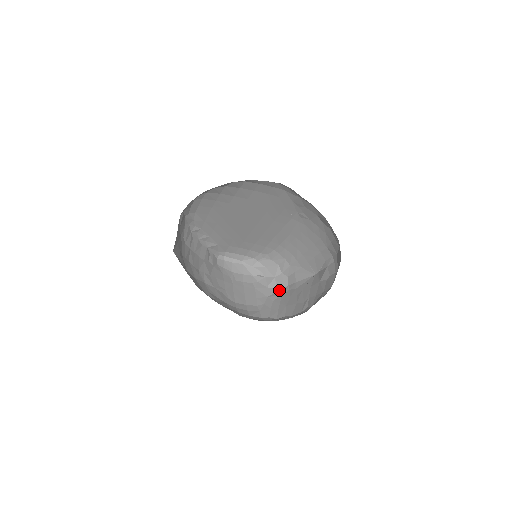
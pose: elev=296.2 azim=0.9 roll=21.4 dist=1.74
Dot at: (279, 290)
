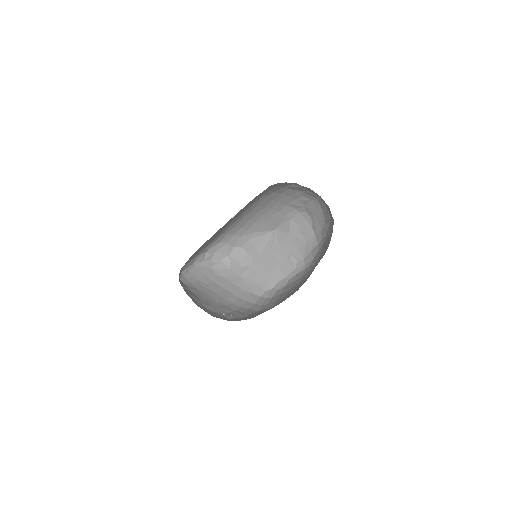
Dot at: (243, 263)
